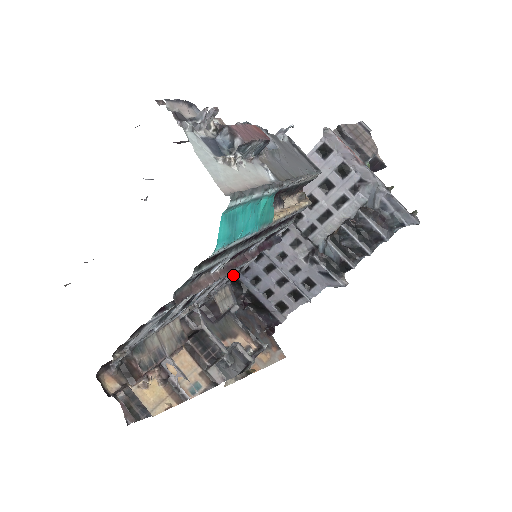
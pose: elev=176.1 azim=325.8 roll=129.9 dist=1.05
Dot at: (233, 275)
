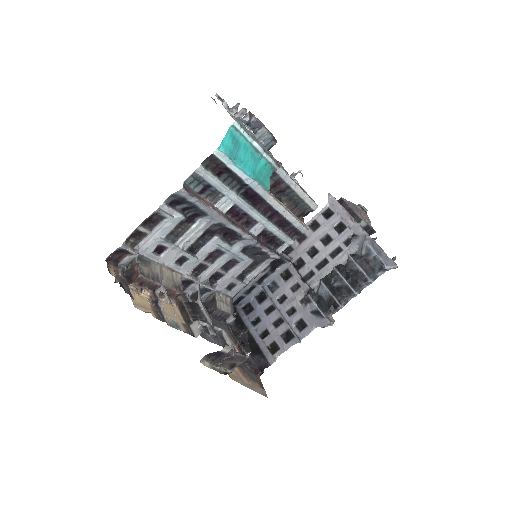
Dot at: (235, 277)
